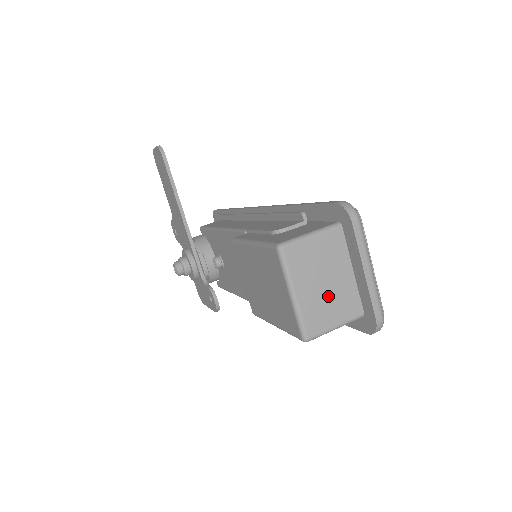
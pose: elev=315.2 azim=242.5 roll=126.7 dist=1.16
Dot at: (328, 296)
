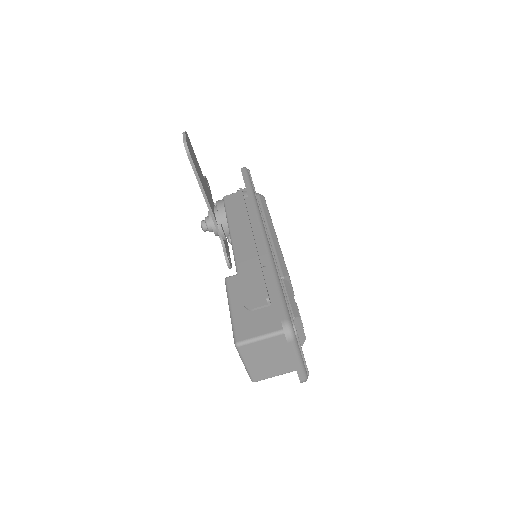
Dot at: (270, 364)
